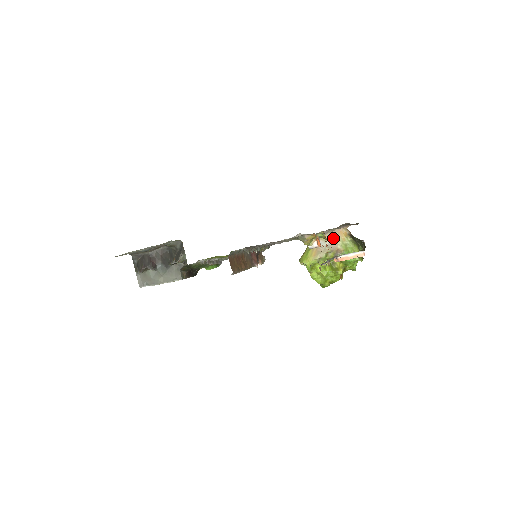
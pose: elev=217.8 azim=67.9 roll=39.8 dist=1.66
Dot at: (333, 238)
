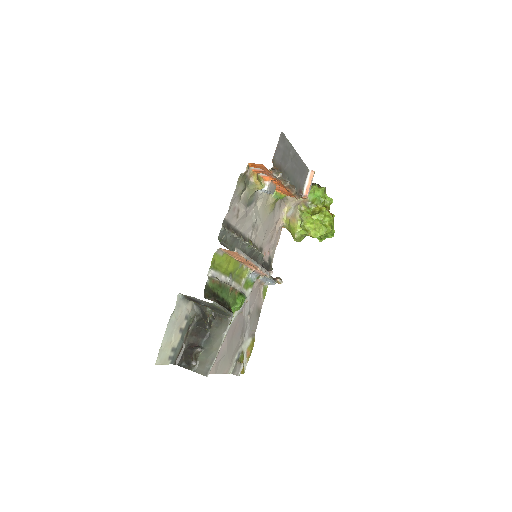
Dot at: (292, 202)
